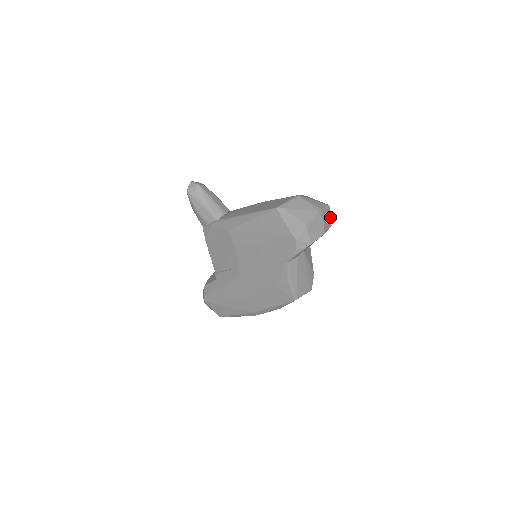
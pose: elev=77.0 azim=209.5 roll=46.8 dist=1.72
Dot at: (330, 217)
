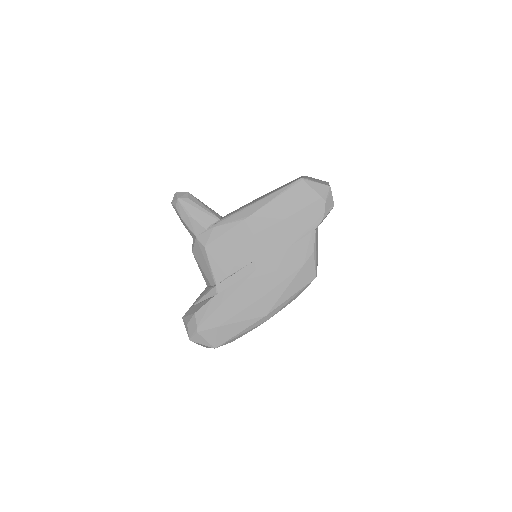
Dot at: occluded
